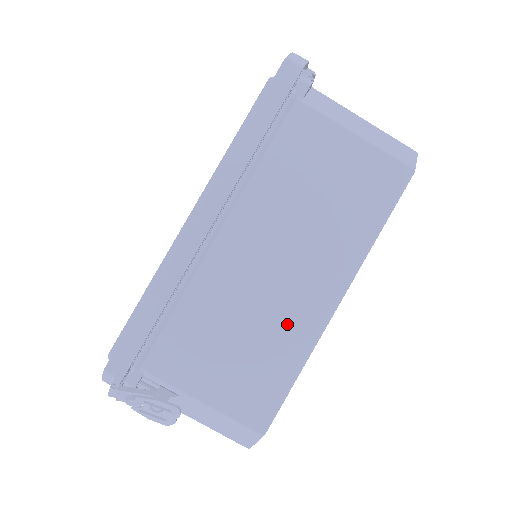
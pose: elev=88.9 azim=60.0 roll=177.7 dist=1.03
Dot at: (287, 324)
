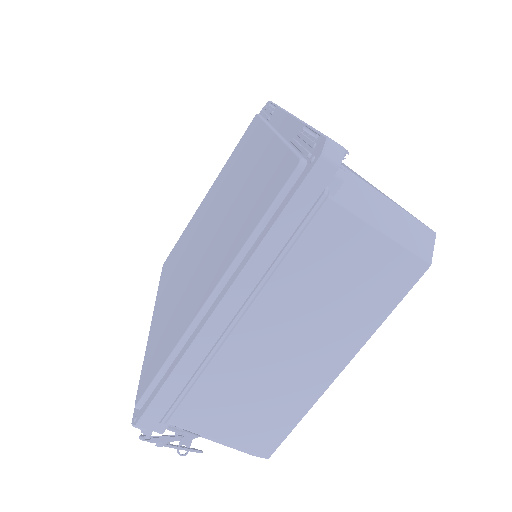
Dot at: (295, 388)
